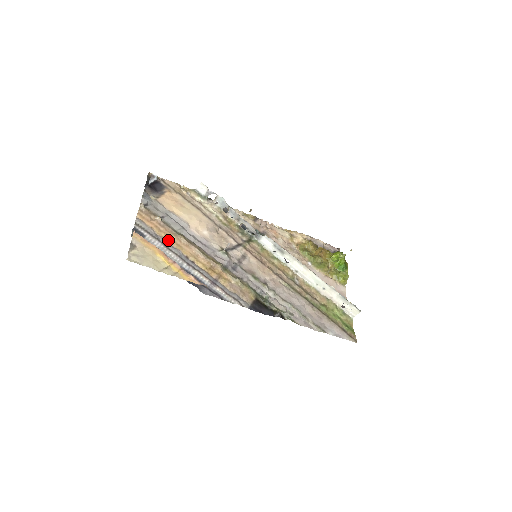
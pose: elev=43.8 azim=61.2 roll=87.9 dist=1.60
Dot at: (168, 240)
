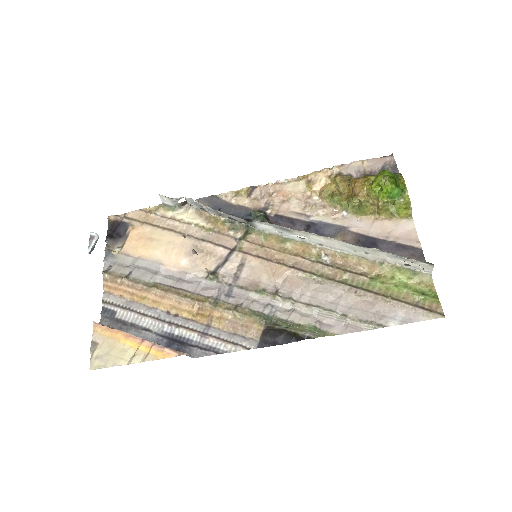
Dot at: (142, 302)
